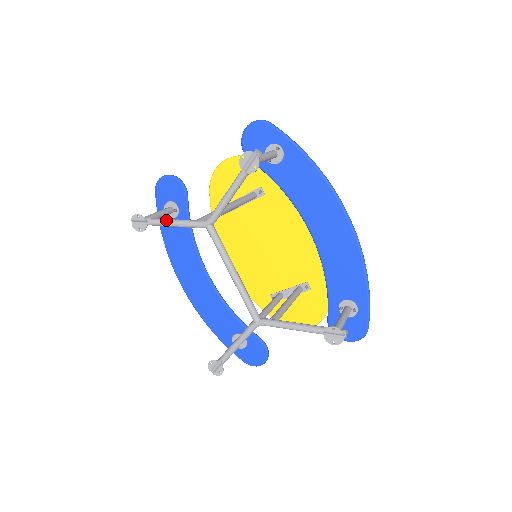
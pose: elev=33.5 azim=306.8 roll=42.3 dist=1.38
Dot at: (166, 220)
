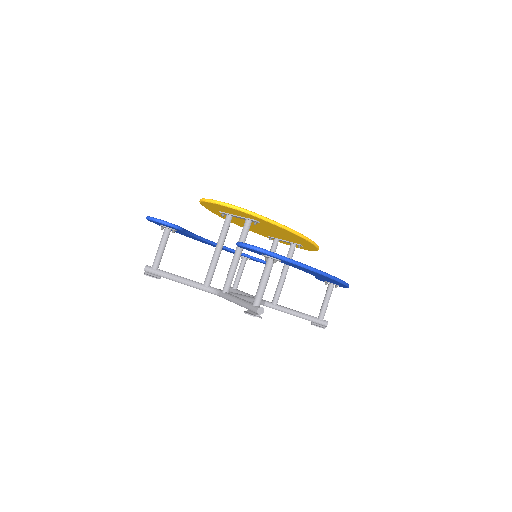
Dot at: (177, 281)
